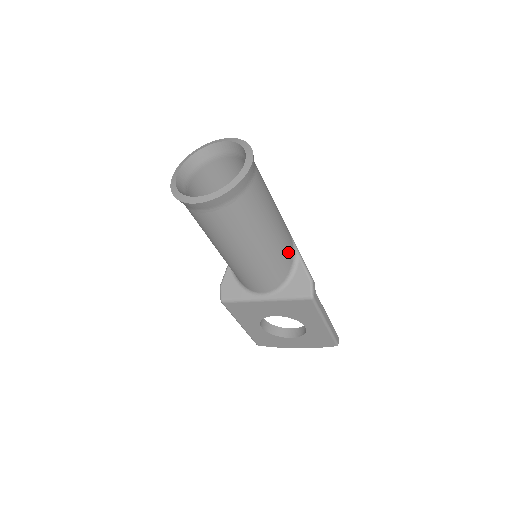
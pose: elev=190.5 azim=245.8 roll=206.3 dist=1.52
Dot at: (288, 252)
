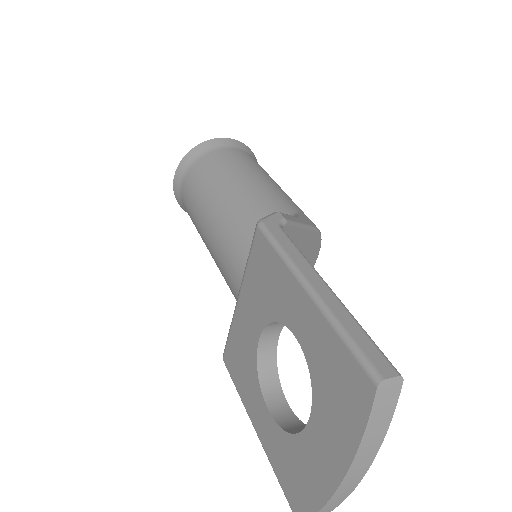
Dot at: (271, 213)
